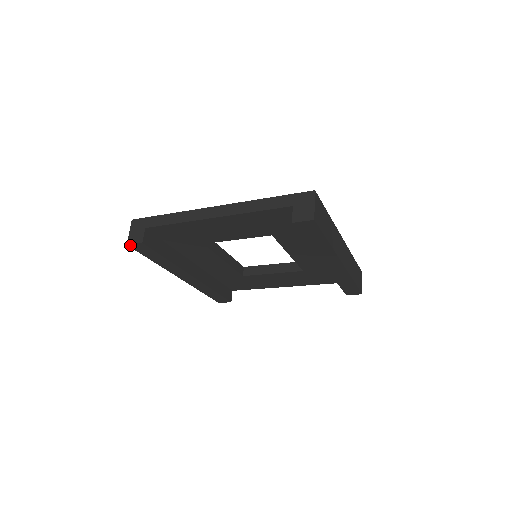
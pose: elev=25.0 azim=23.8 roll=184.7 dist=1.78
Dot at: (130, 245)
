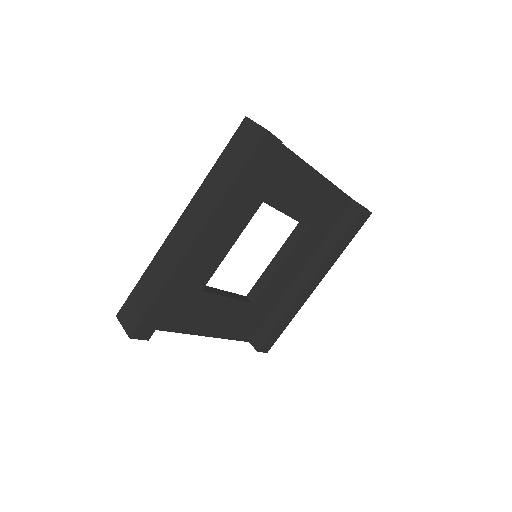
Dot at: (268, 134)
